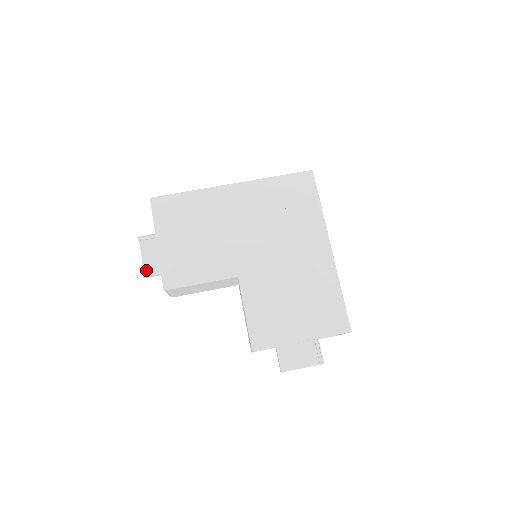
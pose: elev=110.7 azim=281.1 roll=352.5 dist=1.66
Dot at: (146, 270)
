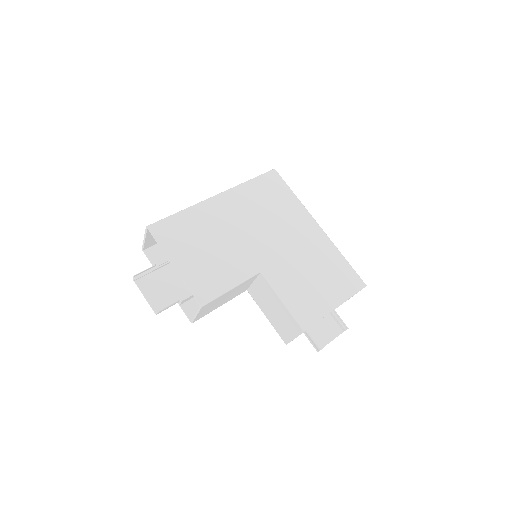
Dot at: (154, 306)
